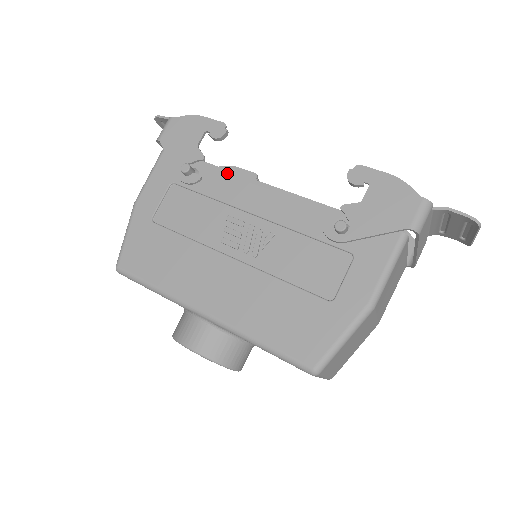
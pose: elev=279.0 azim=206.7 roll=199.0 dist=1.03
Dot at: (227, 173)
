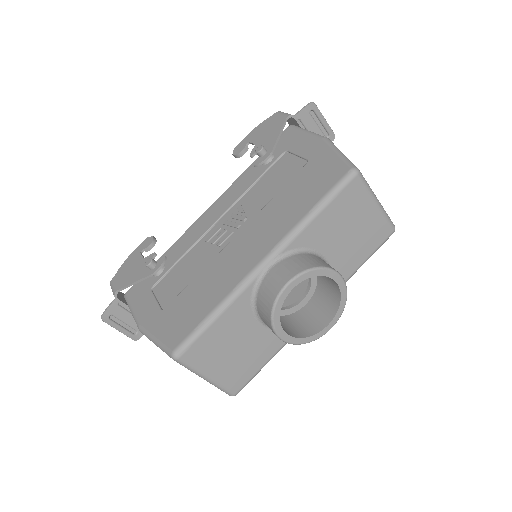
Dot at: (178, 241)
